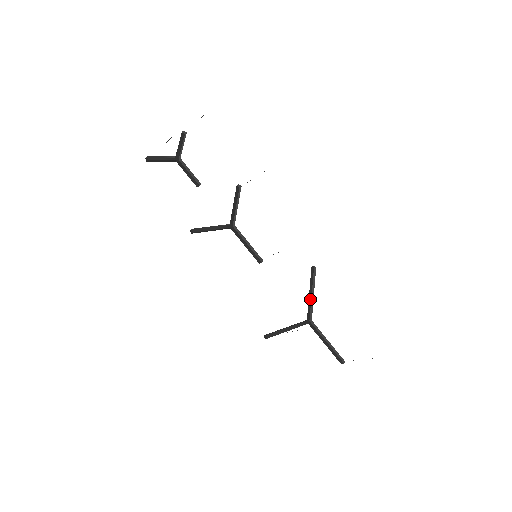
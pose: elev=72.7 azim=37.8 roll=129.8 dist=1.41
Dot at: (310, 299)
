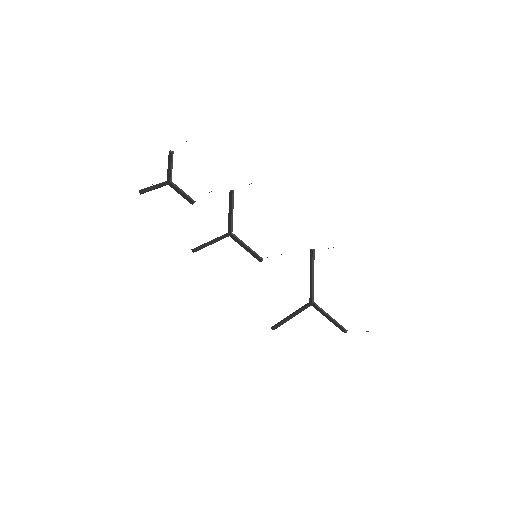
Dot at: (311, 282)
